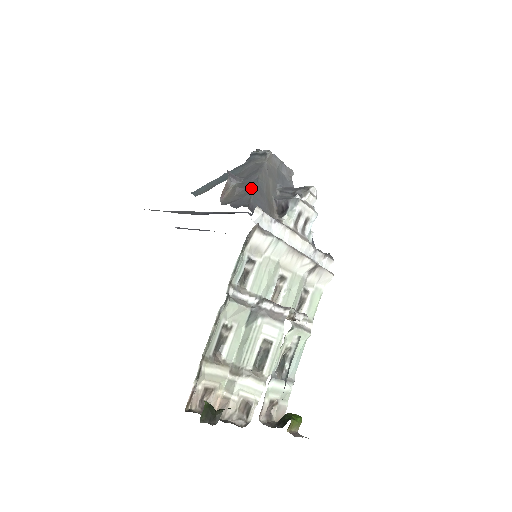
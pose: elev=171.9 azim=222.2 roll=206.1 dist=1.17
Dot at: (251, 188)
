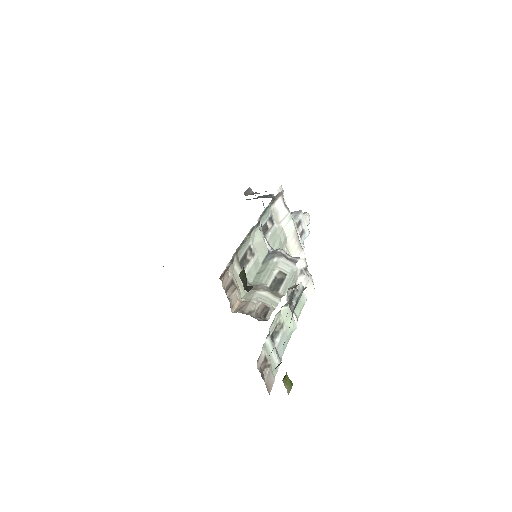
Dot at: occluded
